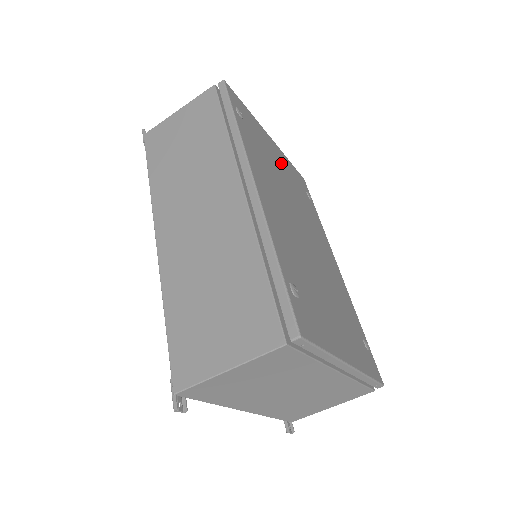
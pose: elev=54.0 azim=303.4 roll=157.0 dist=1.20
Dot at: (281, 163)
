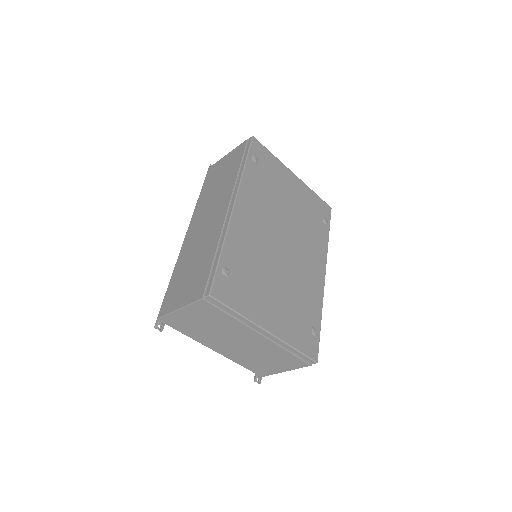
Dot at: (295, 194)
